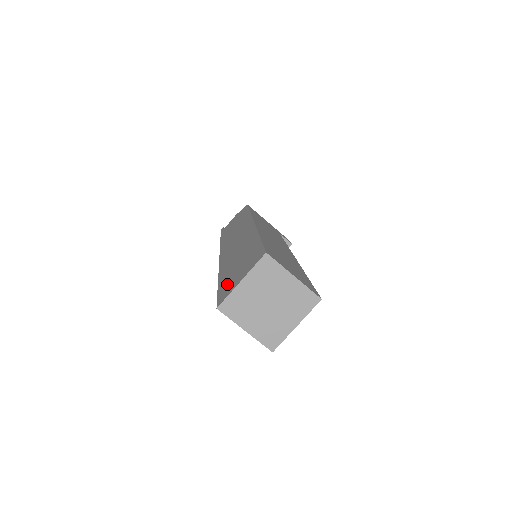
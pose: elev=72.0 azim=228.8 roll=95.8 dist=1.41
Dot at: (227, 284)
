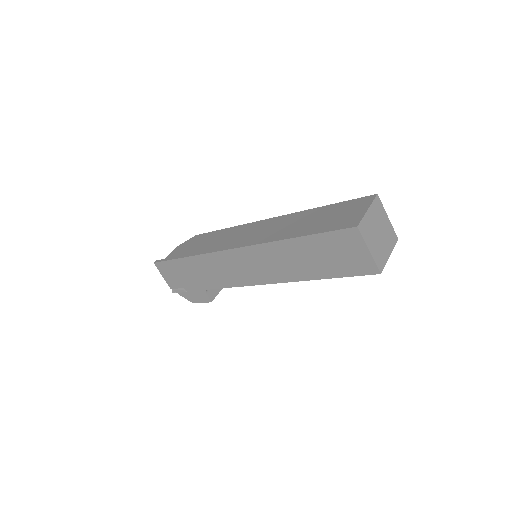
Dot at: (336, 223)
